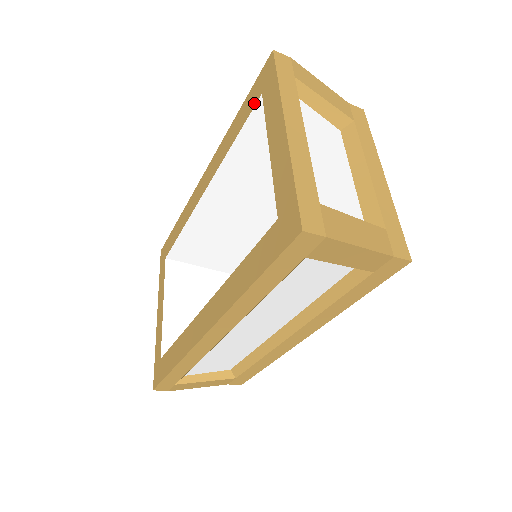
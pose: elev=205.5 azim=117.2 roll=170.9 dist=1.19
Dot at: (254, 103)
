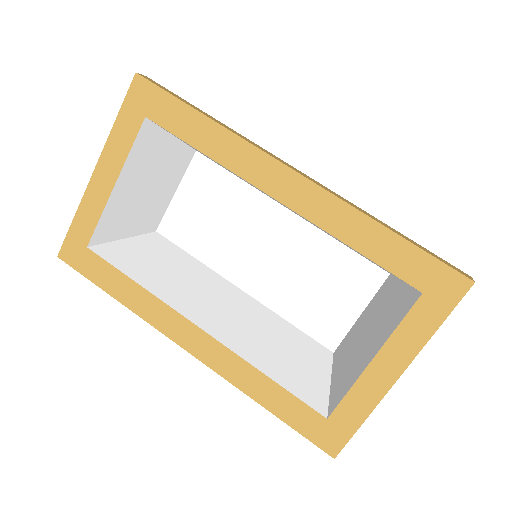
Dot at: (410, 280)
